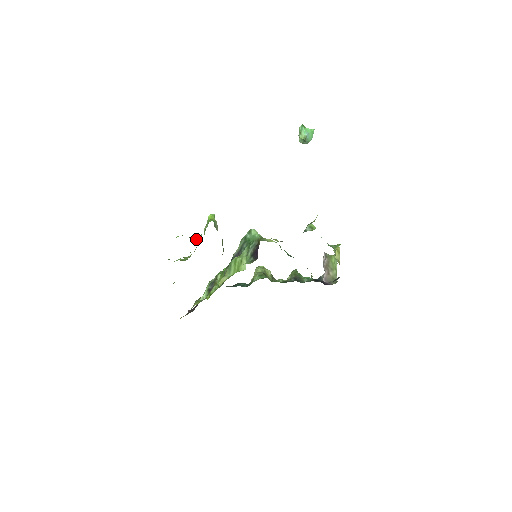
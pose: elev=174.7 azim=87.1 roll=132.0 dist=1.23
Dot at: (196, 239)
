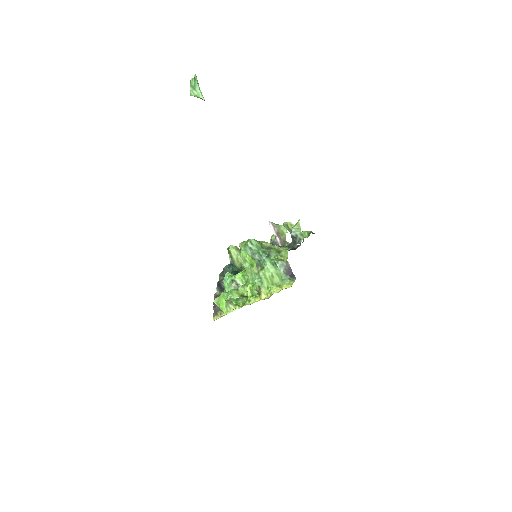
Dot at: (258, 283)
